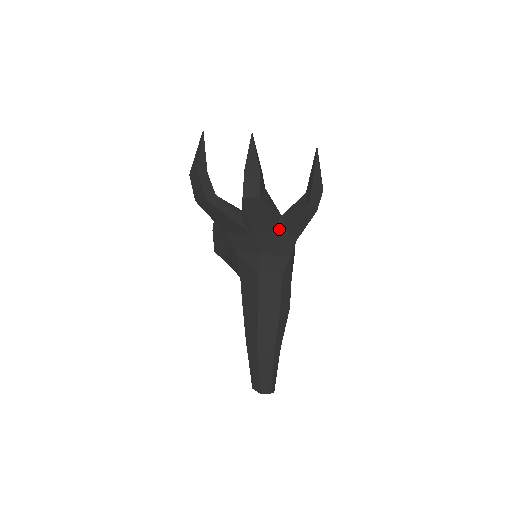
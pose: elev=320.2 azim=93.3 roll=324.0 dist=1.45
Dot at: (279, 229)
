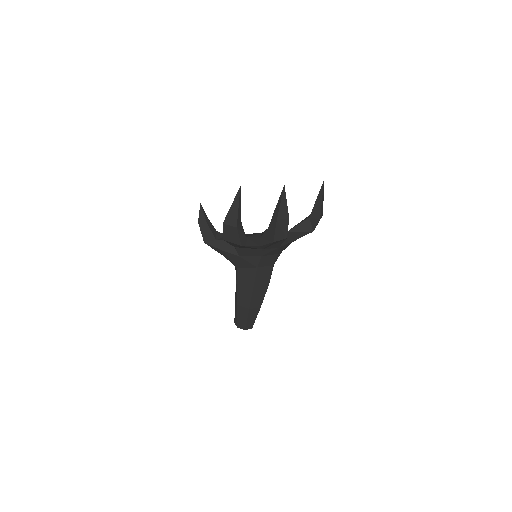
Dot at: (283, 242)
